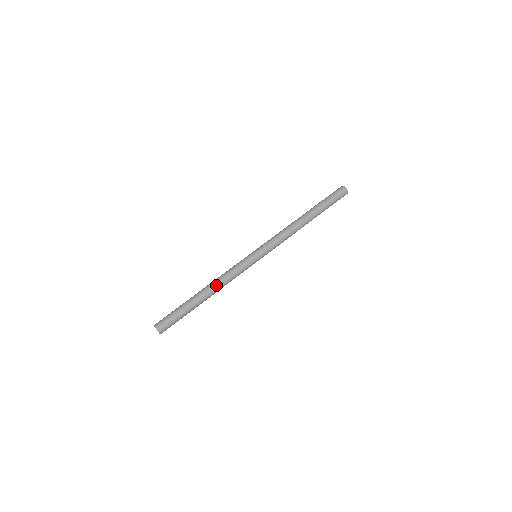
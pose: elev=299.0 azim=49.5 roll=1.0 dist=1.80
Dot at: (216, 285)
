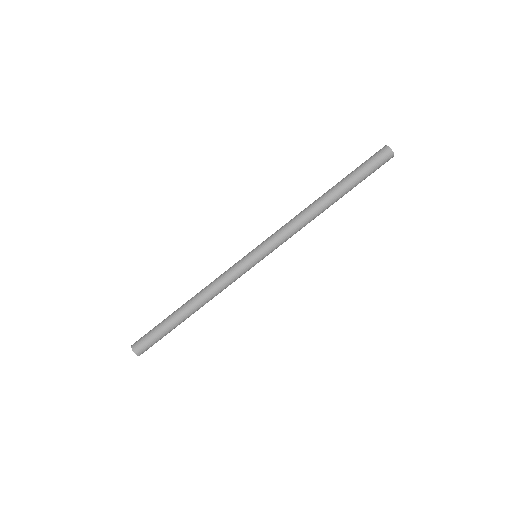
Dot at: (201, 295)
